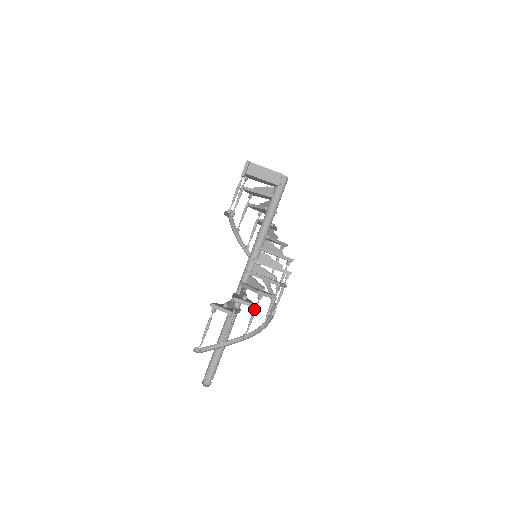
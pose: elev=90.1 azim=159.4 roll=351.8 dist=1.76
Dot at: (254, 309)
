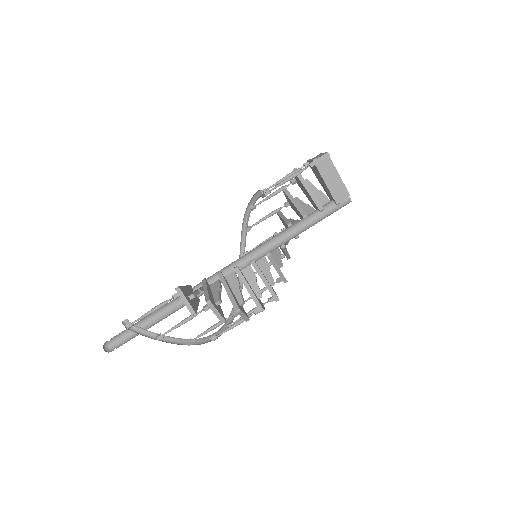
Dot at: (220, 322)
